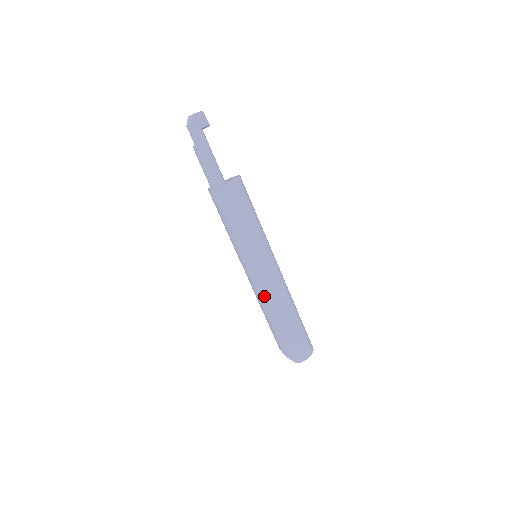
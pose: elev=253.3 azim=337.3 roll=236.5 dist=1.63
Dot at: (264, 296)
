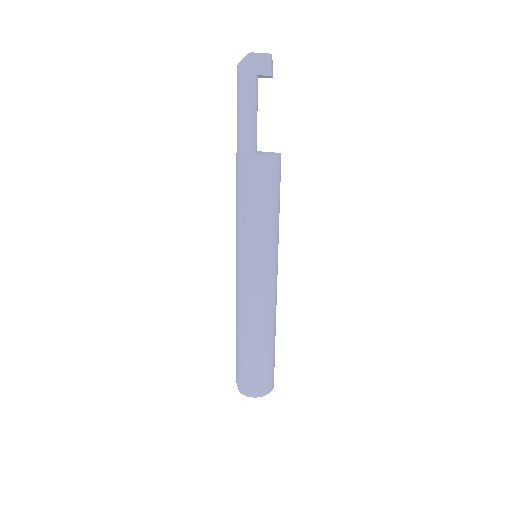
Dot at: (238, 303)
